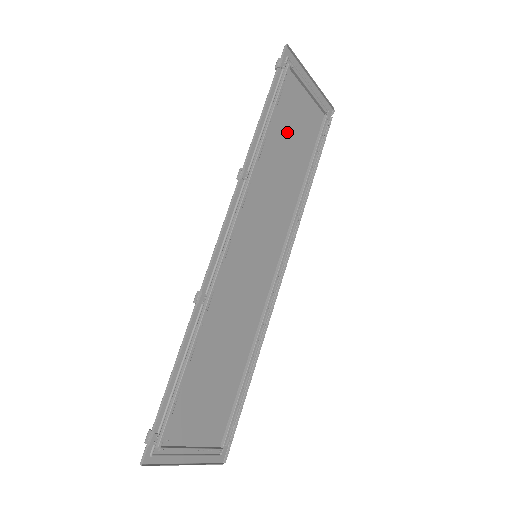
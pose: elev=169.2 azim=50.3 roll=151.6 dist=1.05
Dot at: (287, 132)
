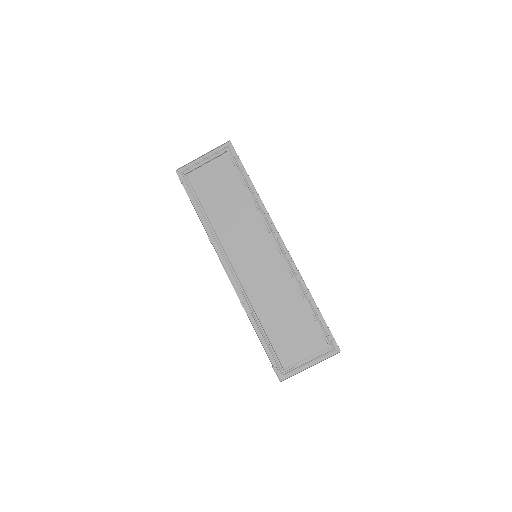
Dot at: (215, 193)
